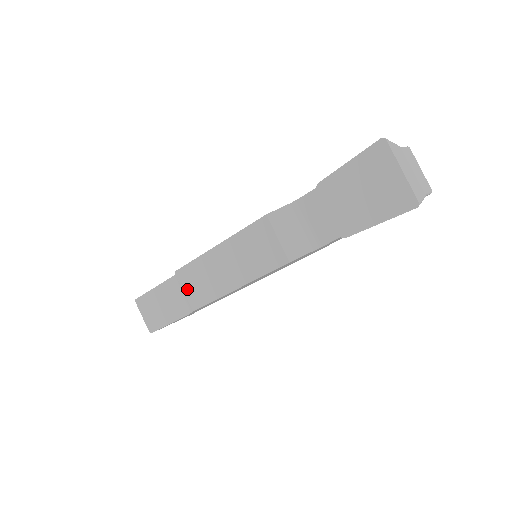
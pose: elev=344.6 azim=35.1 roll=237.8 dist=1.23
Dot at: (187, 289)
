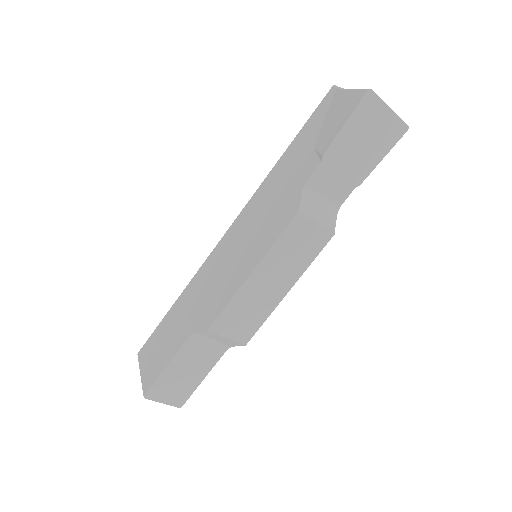
Dot at: (231, 333)
